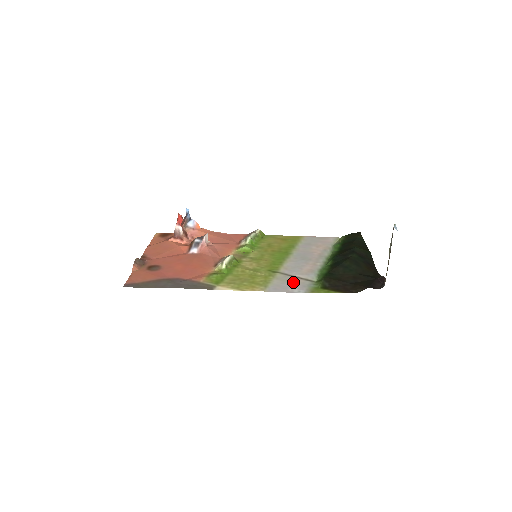
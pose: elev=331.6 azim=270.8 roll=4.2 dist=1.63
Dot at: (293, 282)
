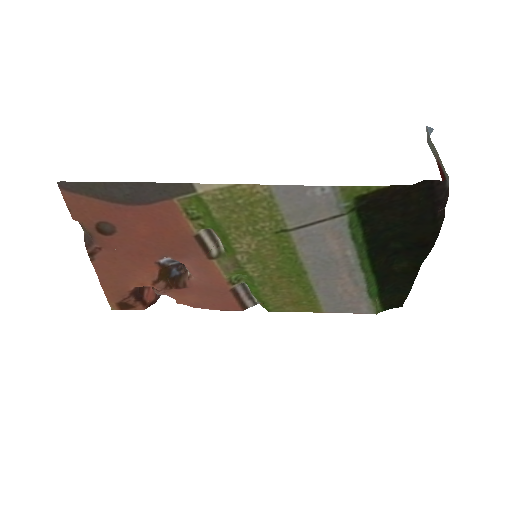
Dot at: (313, 209)
